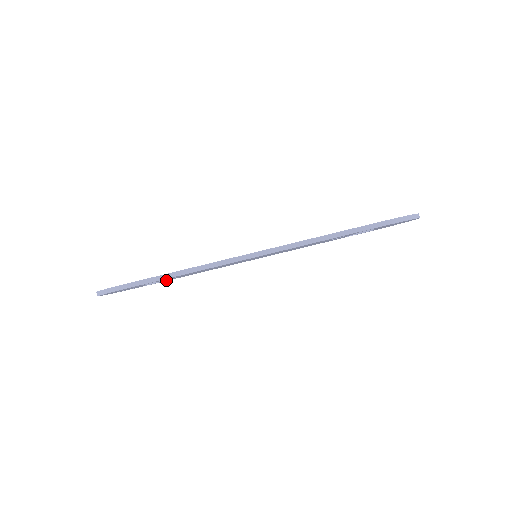
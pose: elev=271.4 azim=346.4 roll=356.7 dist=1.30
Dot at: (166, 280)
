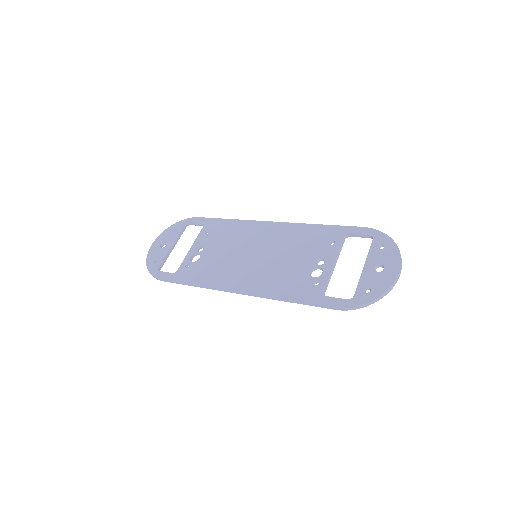
Dot at: (201, 225)
